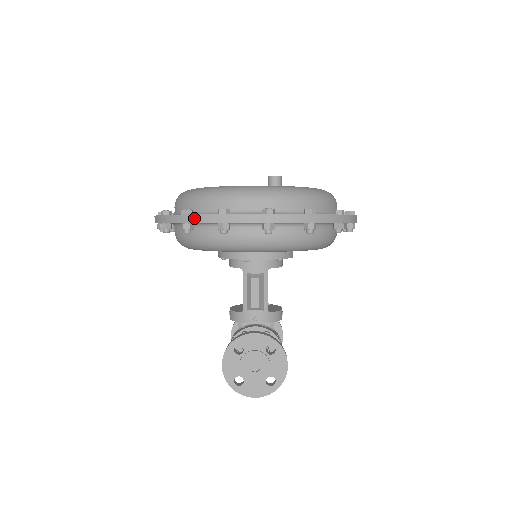
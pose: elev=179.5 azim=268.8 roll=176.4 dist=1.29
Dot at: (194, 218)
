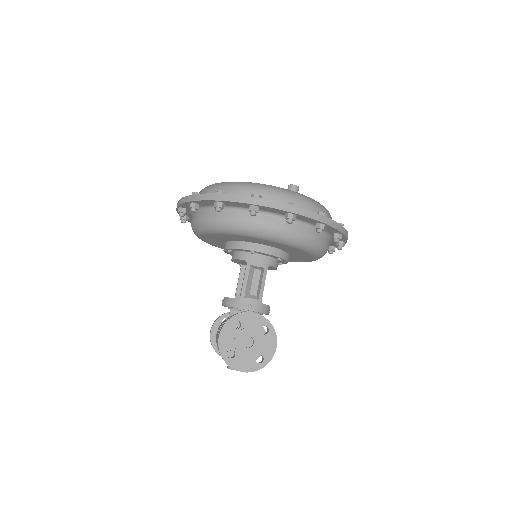
Dot at: (230, 197)
